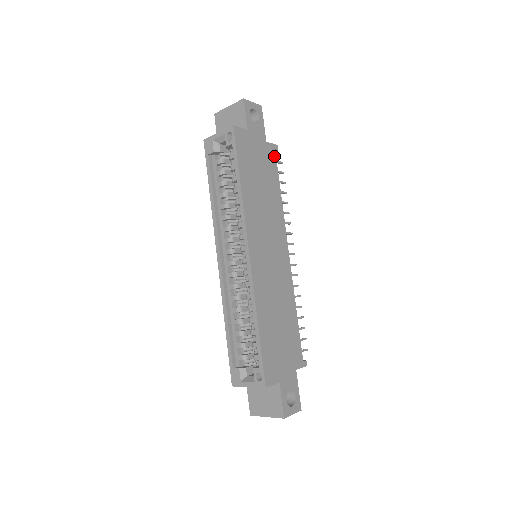
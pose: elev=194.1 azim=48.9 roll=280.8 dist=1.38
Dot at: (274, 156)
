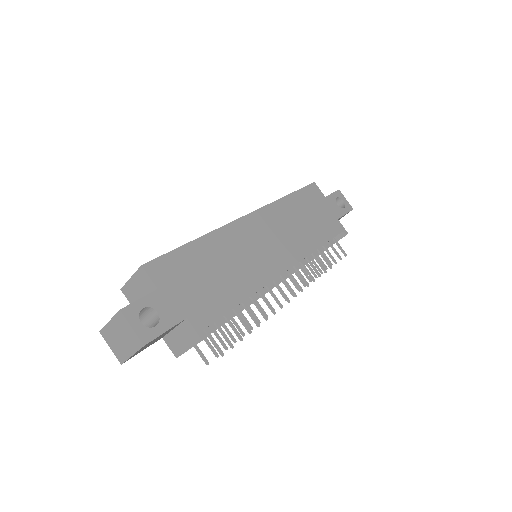
Dot at: (338, 231)
